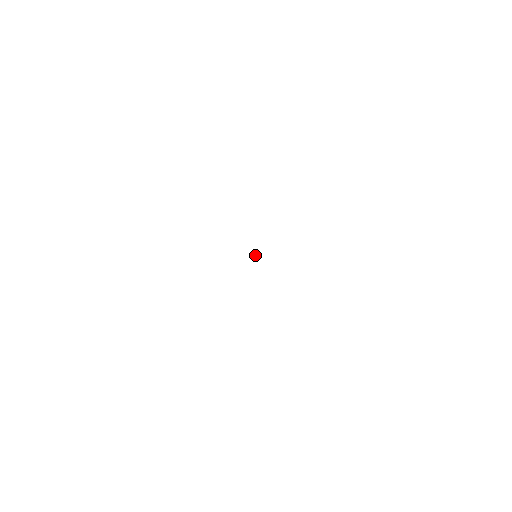
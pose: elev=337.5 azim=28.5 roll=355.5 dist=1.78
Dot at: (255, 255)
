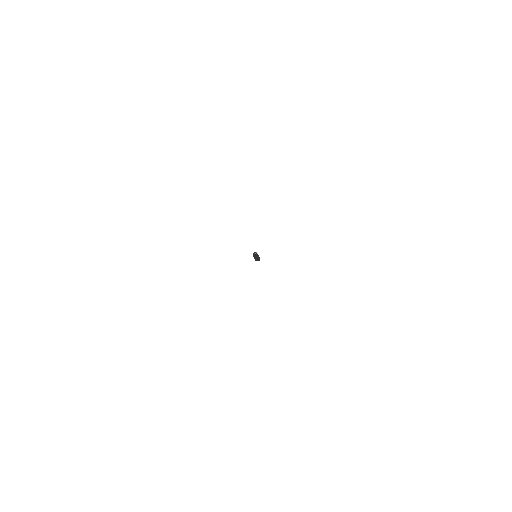
Dot at: (256, 255)
